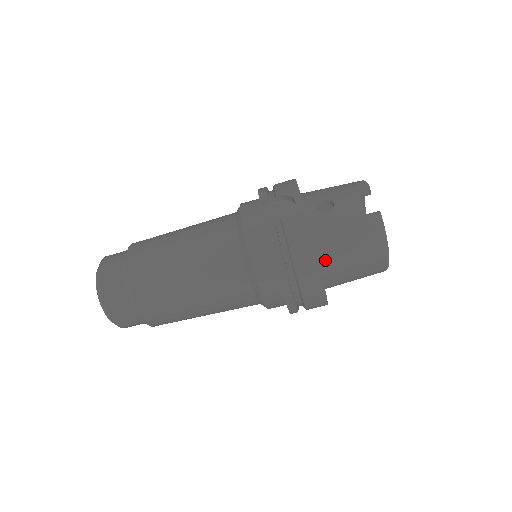
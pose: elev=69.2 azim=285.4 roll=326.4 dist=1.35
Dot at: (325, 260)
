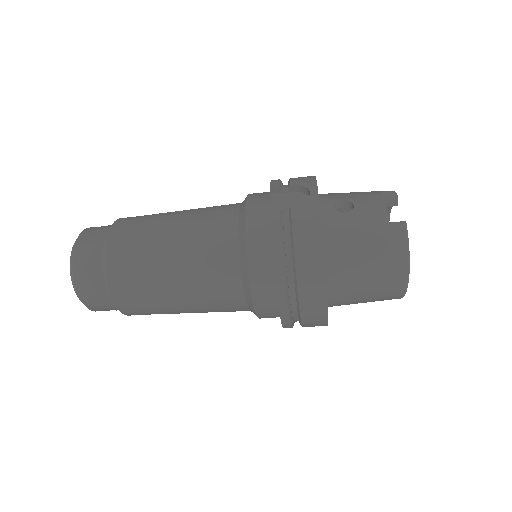
Dot at: (333, 266)
